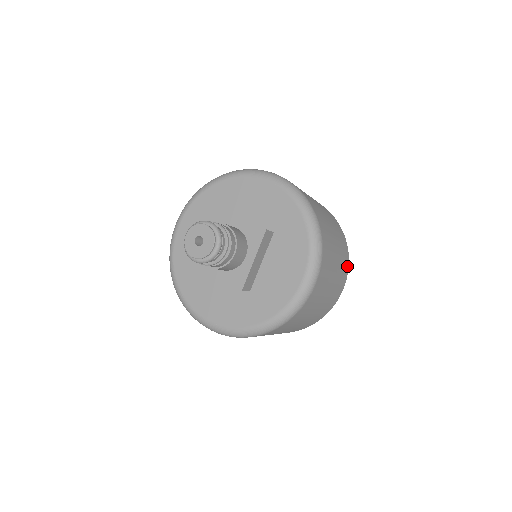
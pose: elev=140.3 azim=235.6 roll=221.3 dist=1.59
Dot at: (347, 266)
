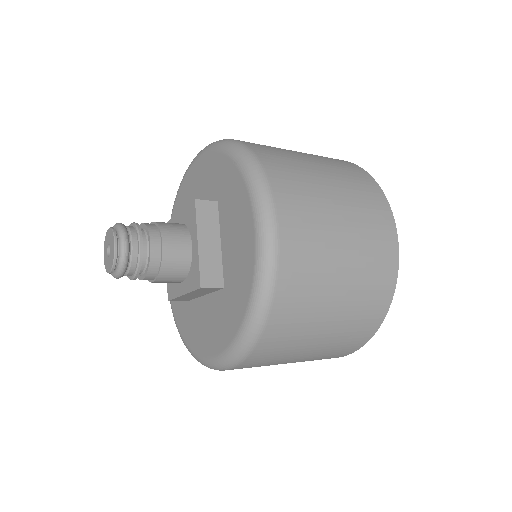
Dot at: (381, 199)
